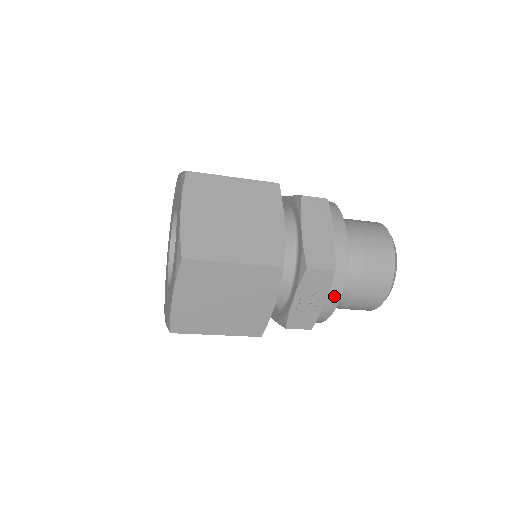
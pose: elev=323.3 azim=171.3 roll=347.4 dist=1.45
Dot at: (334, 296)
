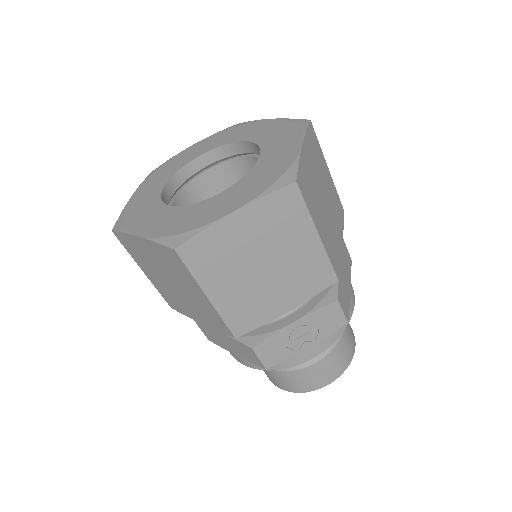
Dot at: (318, 348)
